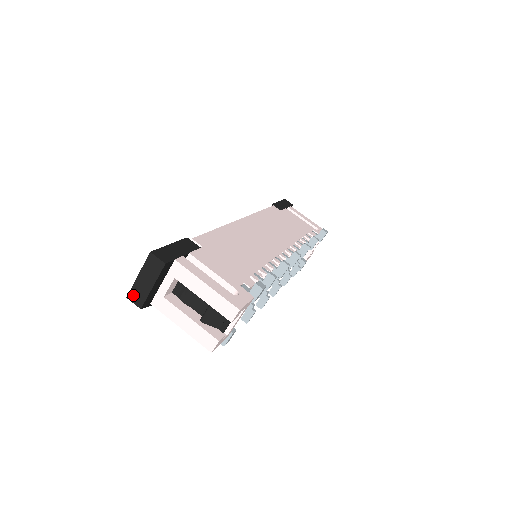
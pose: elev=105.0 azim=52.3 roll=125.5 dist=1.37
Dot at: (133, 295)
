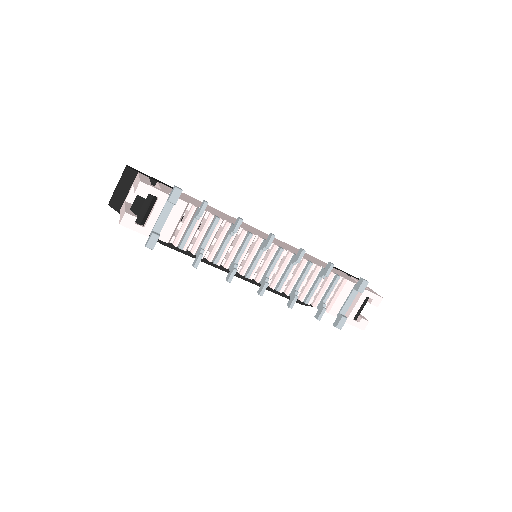
Dot at: occluded
